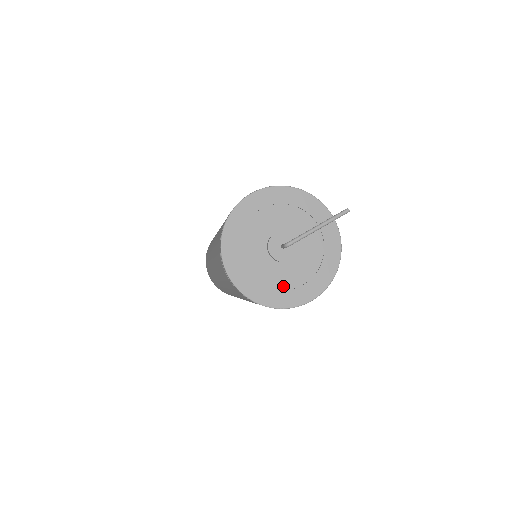
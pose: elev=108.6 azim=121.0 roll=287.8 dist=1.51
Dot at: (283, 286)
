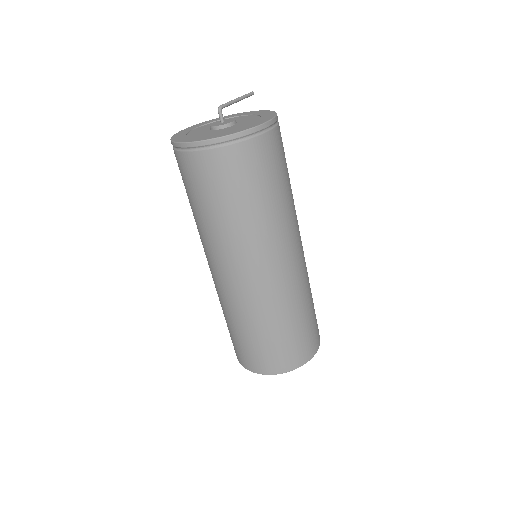
Dot at: (239, 128)
